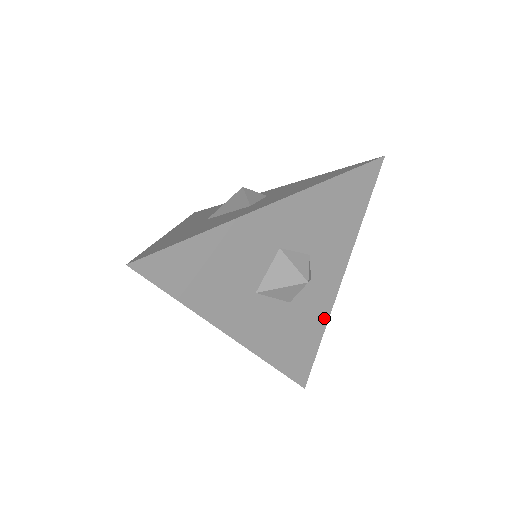
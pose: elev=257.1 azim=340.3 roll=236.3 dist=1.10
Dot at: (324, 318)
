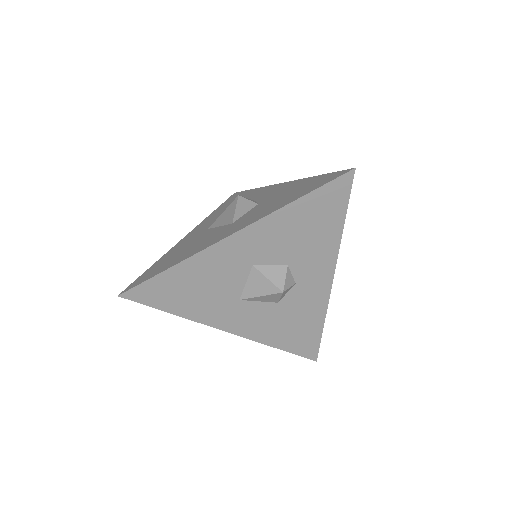
Dot at: (321, 310)
